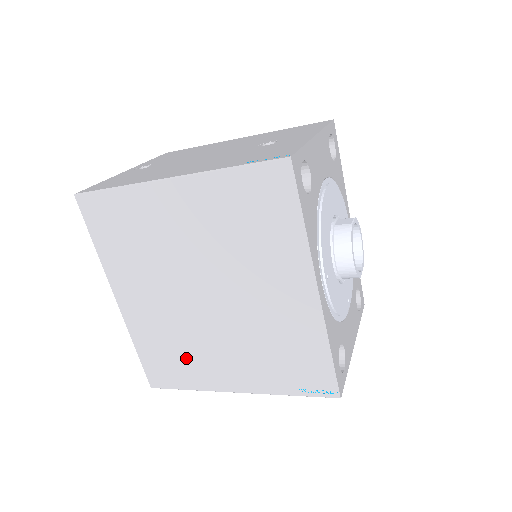
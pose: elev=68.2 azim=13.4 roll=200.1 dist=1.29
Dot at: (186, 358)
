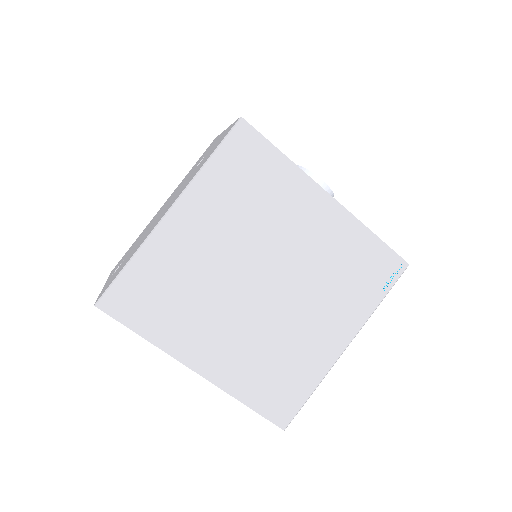
Dot at: (289, 362)
